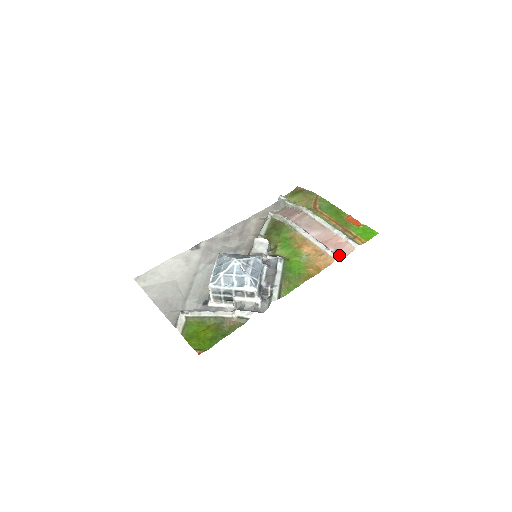
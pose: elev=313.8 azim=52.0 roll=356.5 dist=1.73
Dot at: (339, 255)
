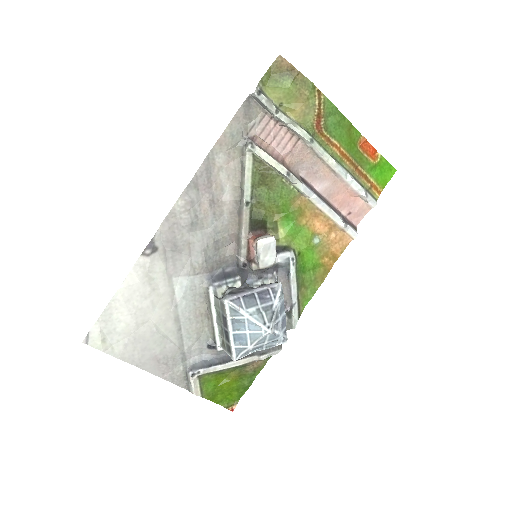
Dot at: (352, 221)
